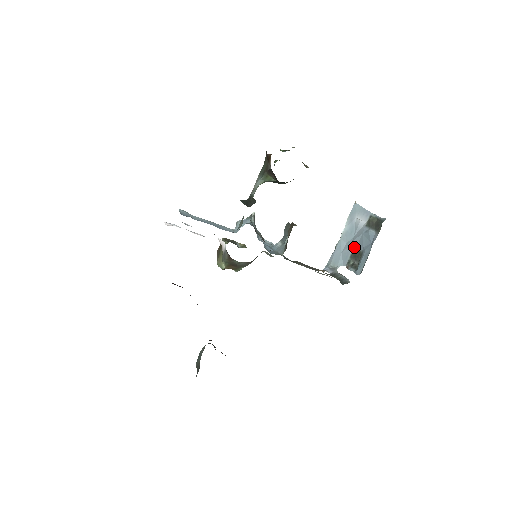
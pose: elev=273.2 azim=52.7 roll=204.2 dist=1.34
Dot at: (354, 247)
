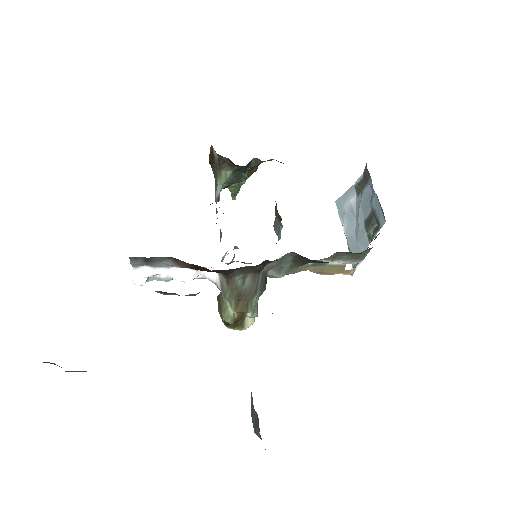
Dot at: (363, 222)
